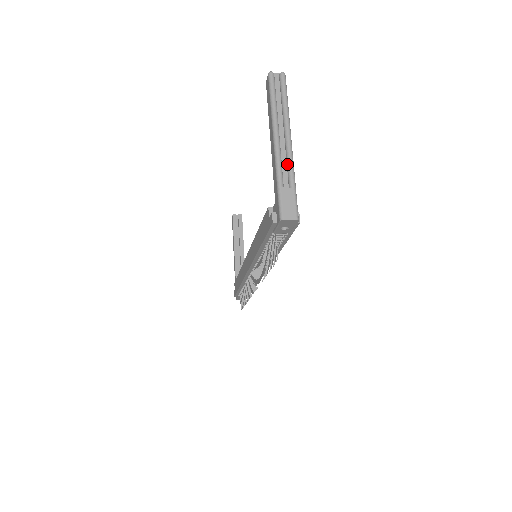
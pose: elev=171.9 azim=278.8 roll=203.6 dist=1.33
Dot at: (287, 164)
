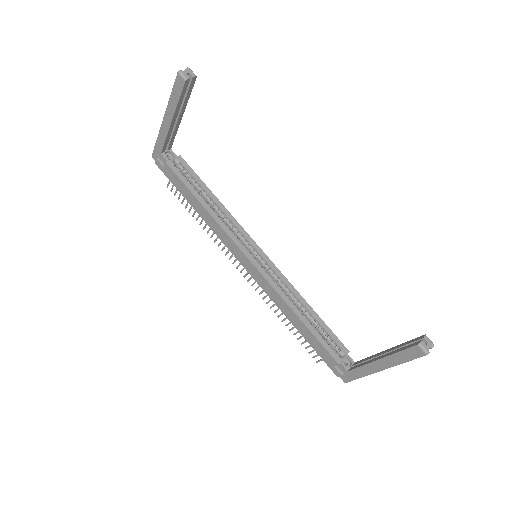
Dot at: occluded
